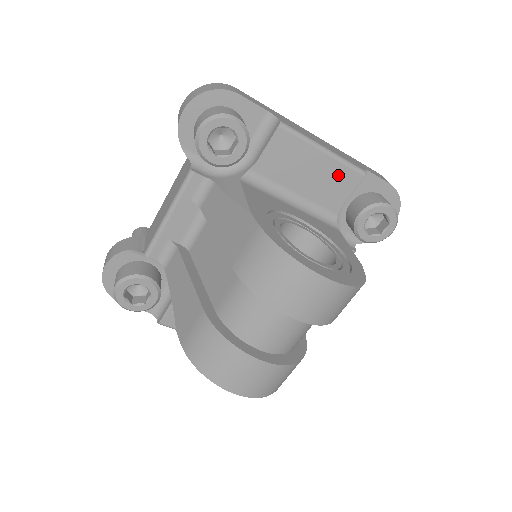
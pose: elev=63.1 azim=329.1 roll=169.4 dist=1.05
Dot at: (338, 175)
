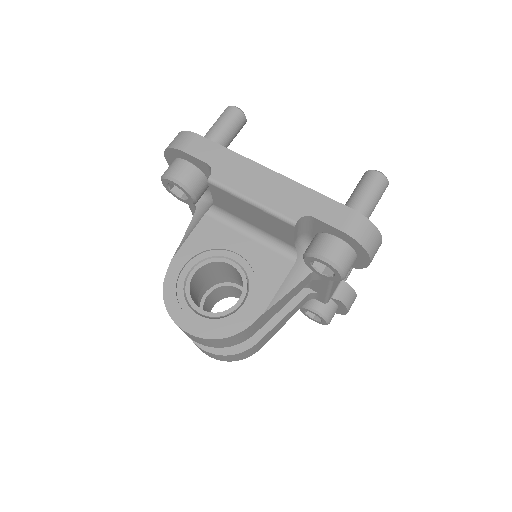
Dot at: (273, 221)
